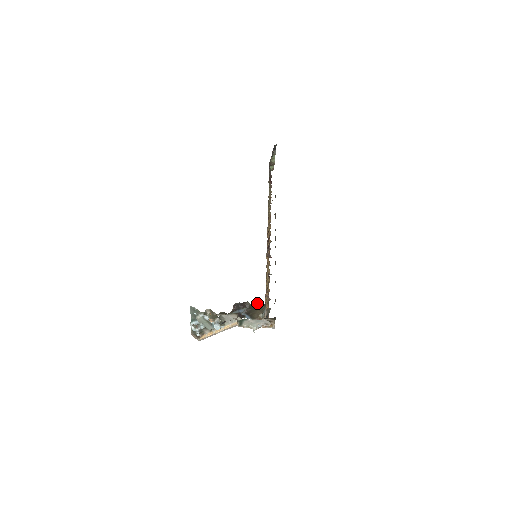
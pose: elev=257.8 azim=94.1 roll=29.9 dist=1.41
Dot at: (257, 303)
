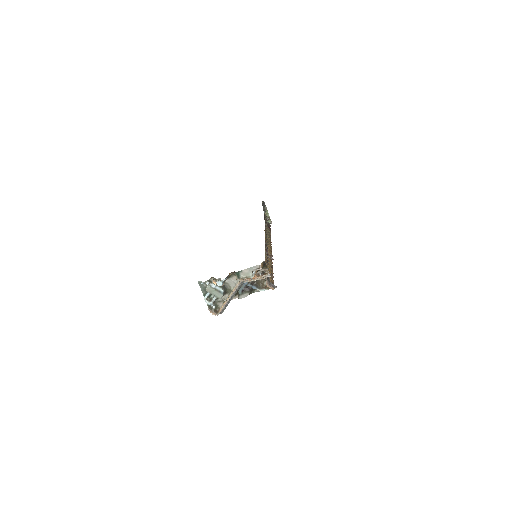
Dot at: occluded
